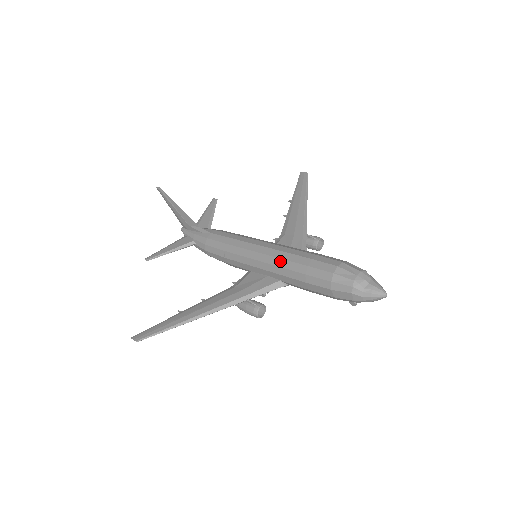
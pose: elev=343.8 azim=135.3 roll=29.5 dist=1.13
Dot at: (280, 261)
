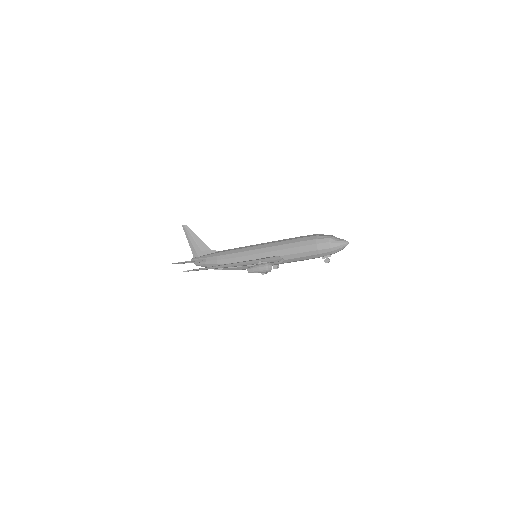
Dot at: (279, 243)
